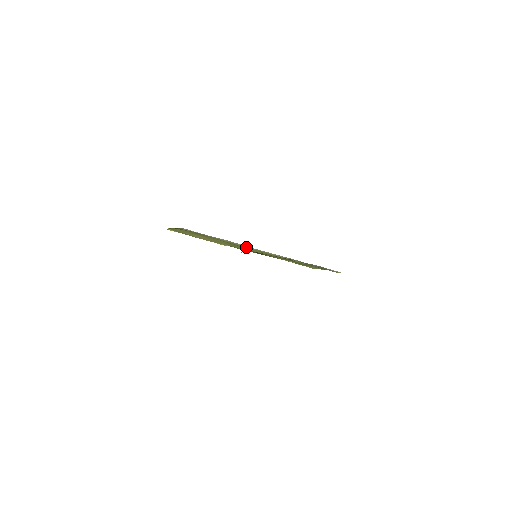
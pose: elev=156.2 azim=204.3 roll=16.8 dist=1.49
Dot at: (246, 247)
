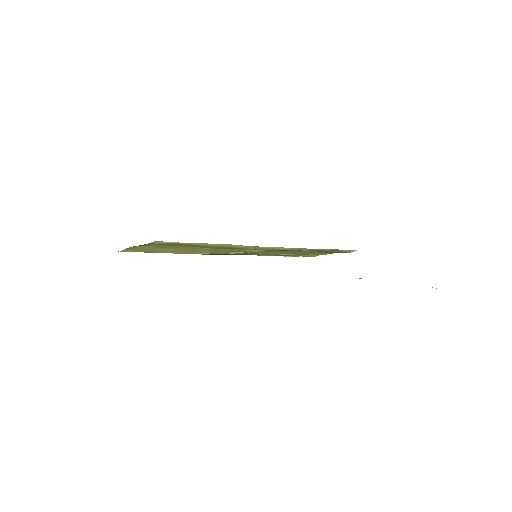
Dot at: (243, 247)
